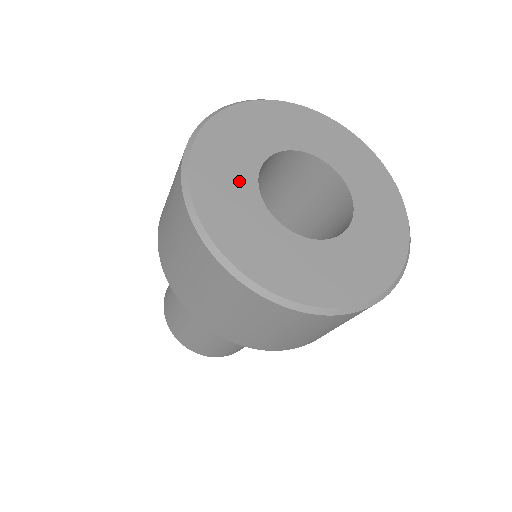
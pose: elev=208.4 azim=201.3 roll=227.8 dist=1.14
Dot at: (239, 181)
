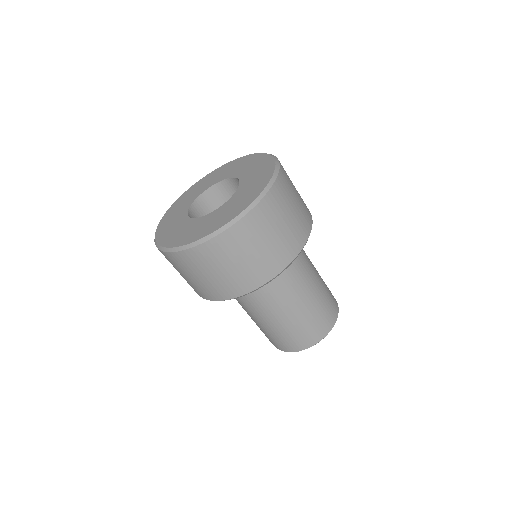
Dot at: (183, 207)
